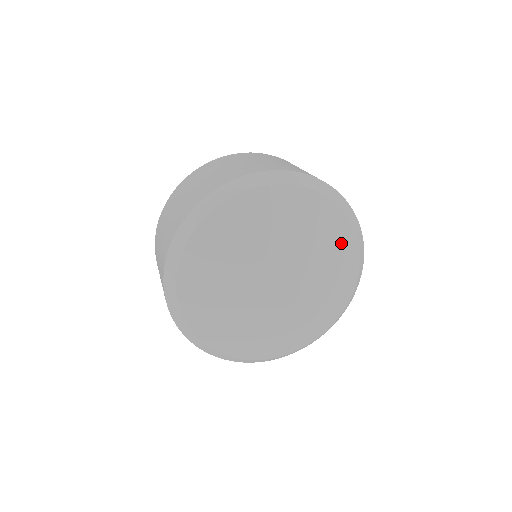
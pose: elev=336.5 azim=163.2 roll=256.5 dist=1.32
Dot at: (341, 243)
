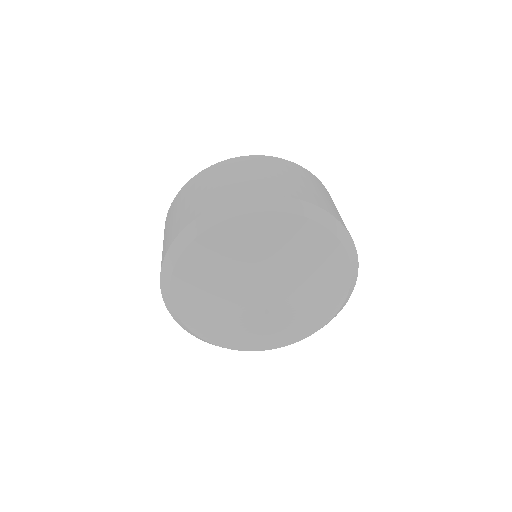
Dot at: (334, 279)
